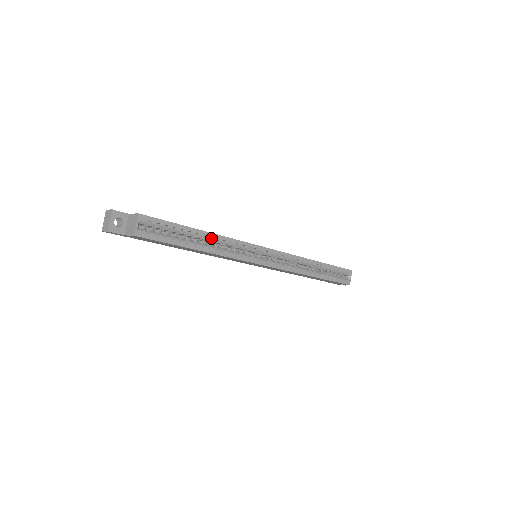
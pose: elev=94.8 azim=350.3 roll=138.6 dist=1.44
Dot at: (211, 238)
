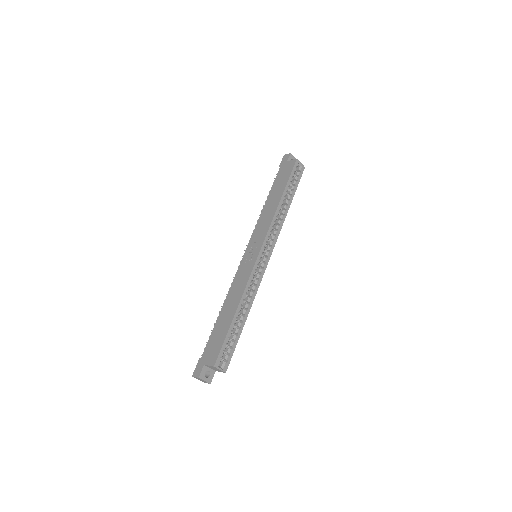
Dot at: (241, 305)
